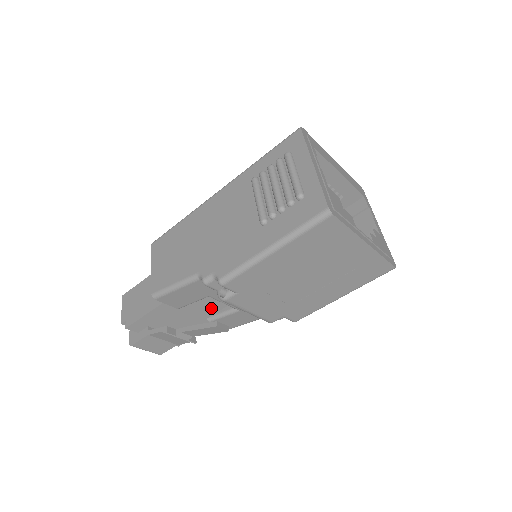
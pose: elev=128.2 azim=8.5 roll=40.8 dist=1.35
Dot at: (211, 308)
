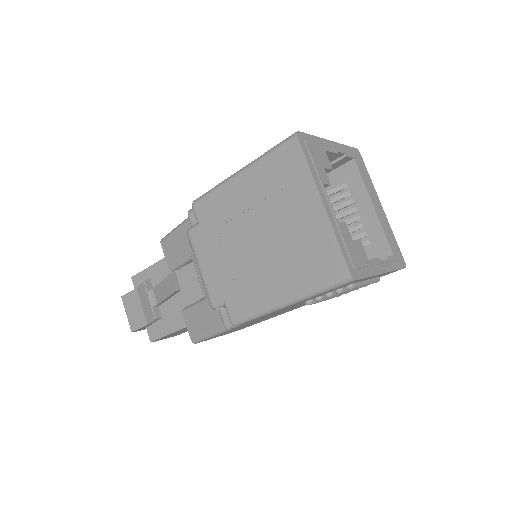
Dot at: (192, 294)
